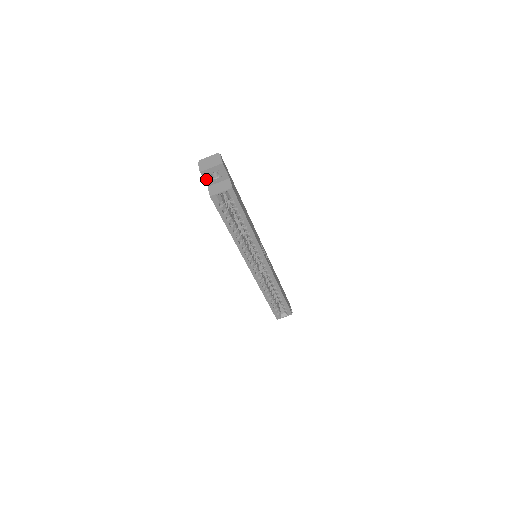
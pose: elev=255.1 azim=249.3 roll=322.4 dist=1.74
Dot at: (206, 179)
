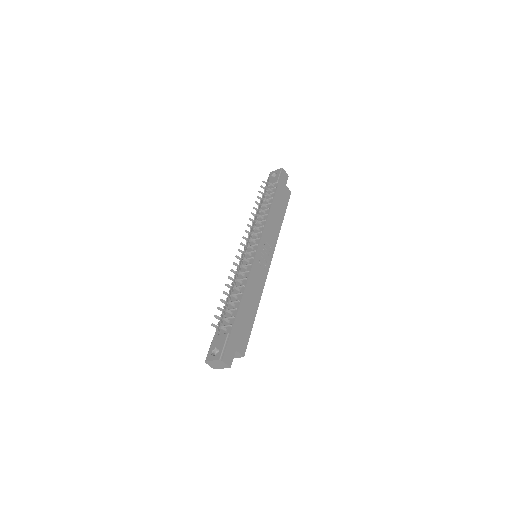
Dot at: occluded
